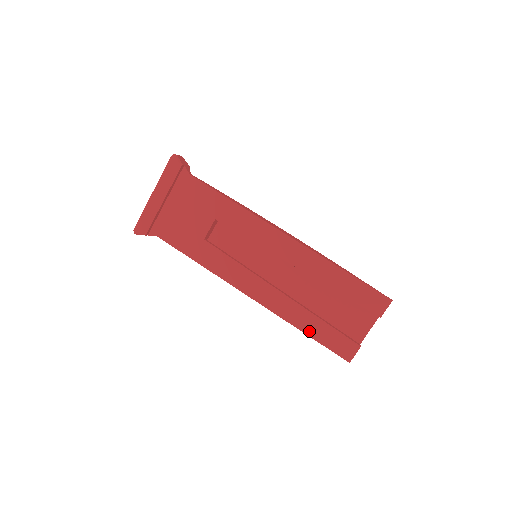
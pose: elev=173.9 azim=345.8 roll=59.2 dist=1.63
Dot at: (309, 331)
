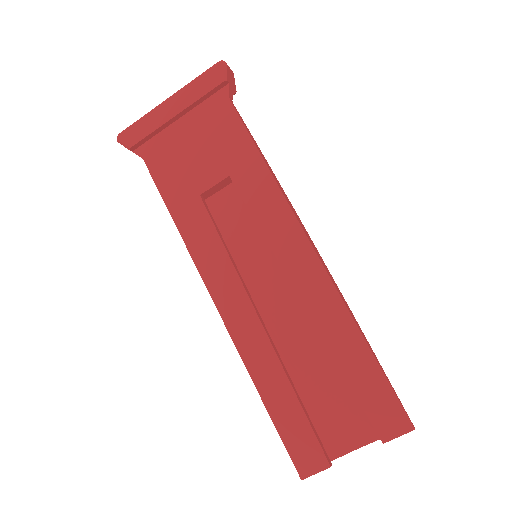
Dot at: (270, 400)
